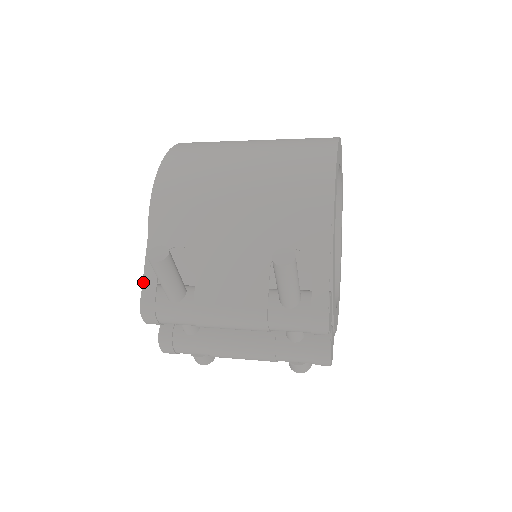
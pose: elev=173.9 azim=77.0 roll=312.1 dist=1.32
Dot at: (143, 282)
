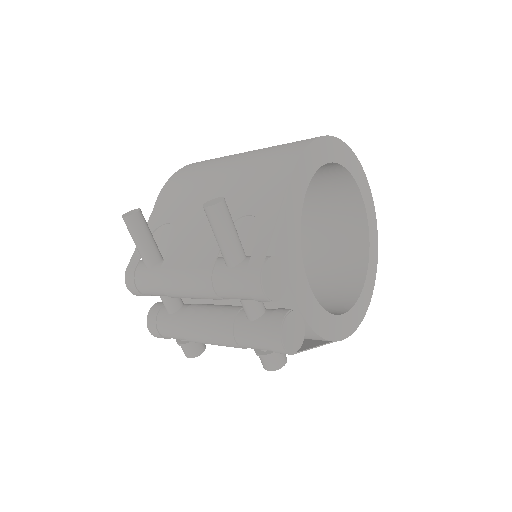
Dot at: (133, 253)
